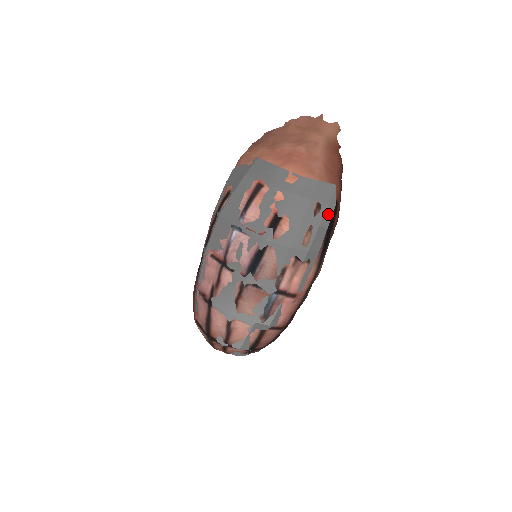
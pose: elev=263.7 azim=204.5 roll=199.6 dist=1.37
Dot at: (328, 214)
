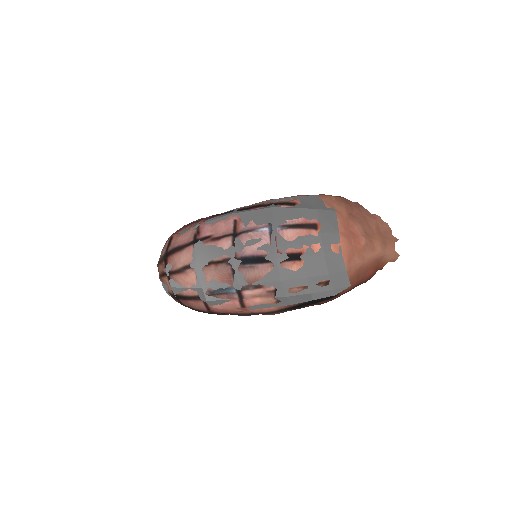
Dot at: (325, 294)
